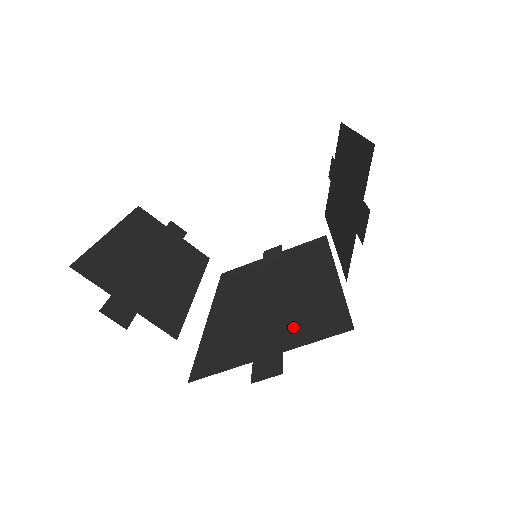
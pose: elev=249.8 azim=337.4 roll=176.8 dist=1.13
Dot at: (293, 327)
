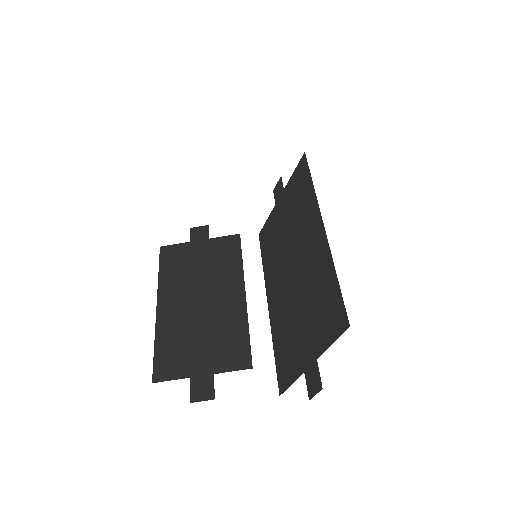
Dot at: (315, 322)
